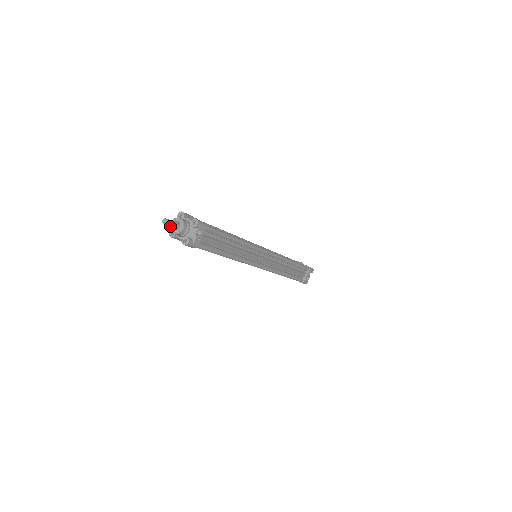
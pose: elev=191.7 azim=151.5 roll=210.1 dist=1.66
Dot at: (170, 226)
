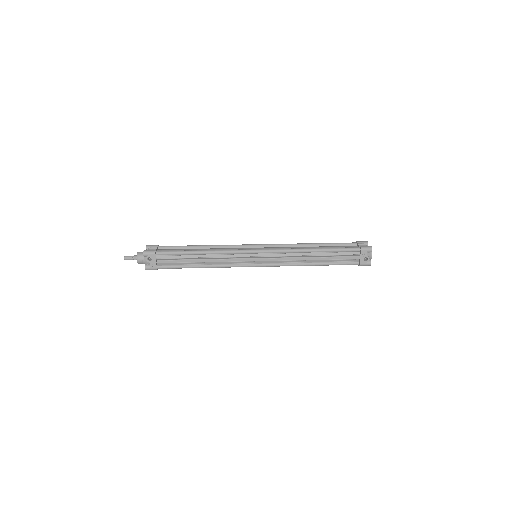
Dot at: occluded
